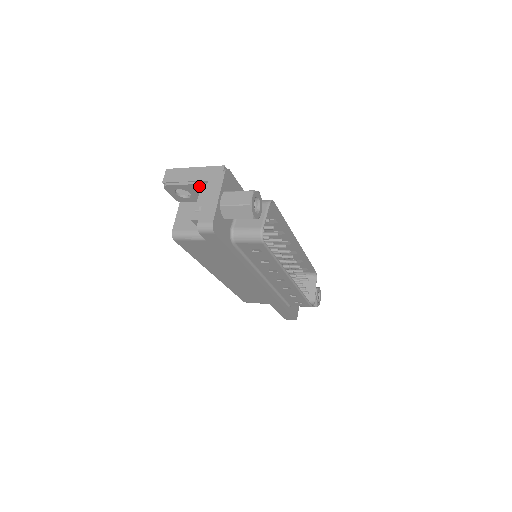
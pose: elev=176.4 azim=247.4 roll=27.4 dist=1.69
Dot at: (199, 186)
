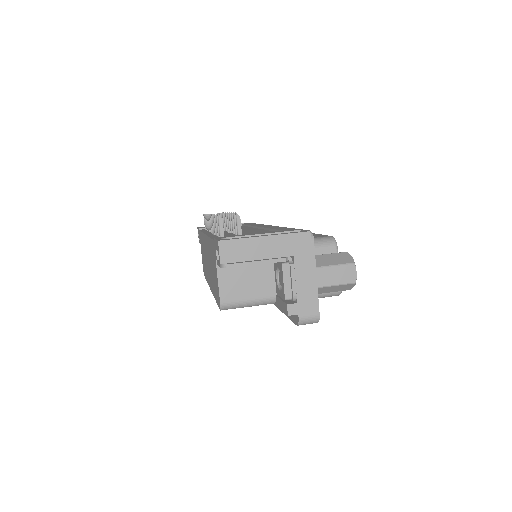
Dot at: (277, 261)
